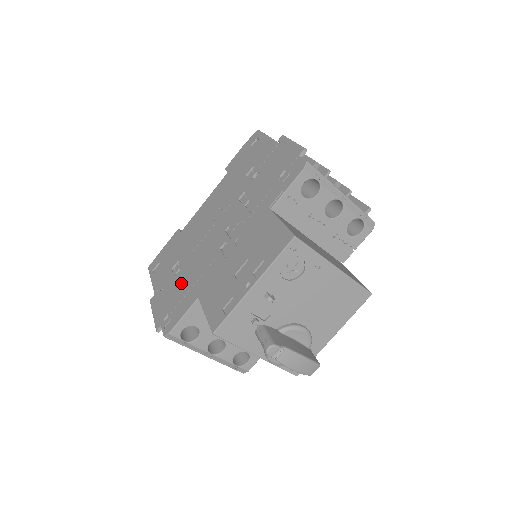
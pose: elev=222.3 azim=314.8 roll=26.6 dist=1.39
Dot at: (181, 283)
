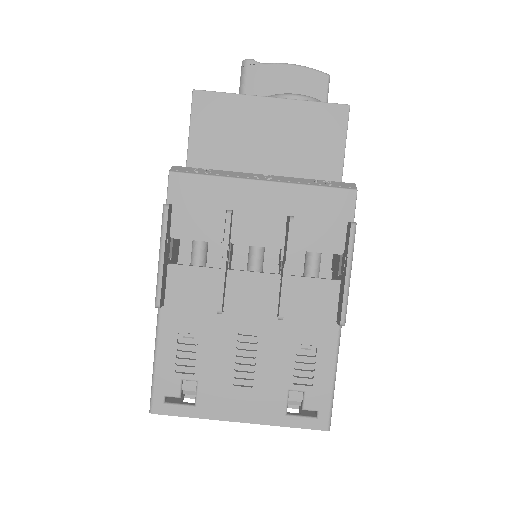
Dot at: occluded
